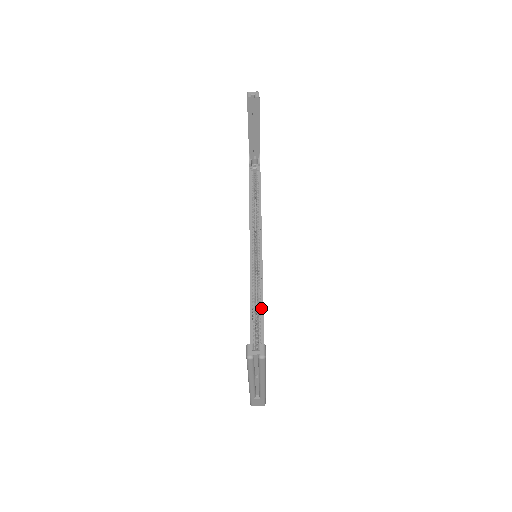
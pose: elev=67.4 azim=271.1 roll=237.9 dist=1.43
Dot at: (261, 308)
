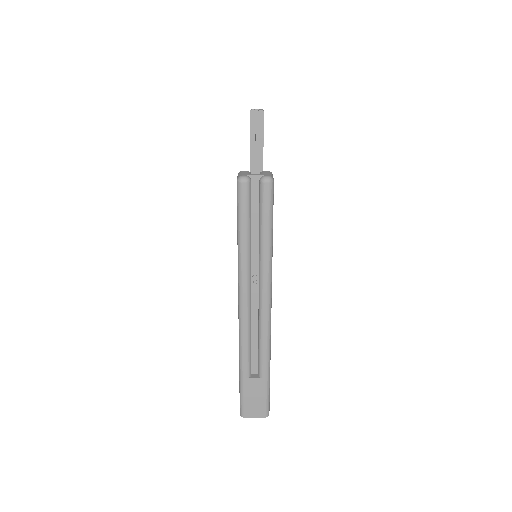
Dot at: occluded
